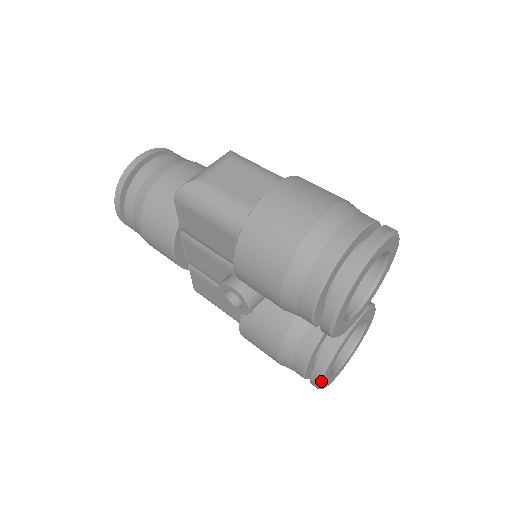
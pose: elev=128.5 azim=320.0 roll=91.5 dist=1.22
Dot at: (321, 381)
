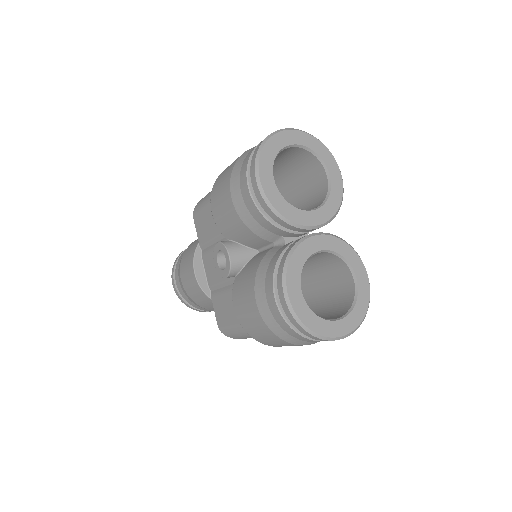
Dot at: (286, 290)
